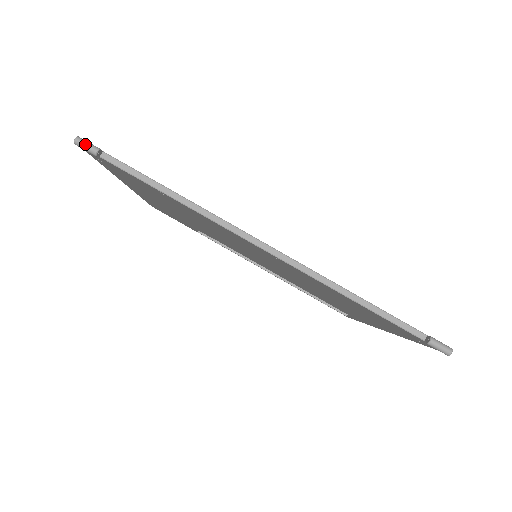
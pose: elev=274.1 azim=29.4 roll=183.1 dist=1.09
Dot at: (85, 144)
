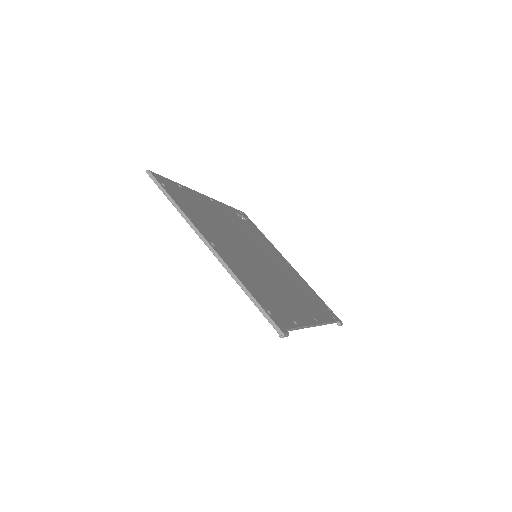
Dot at: occluded
